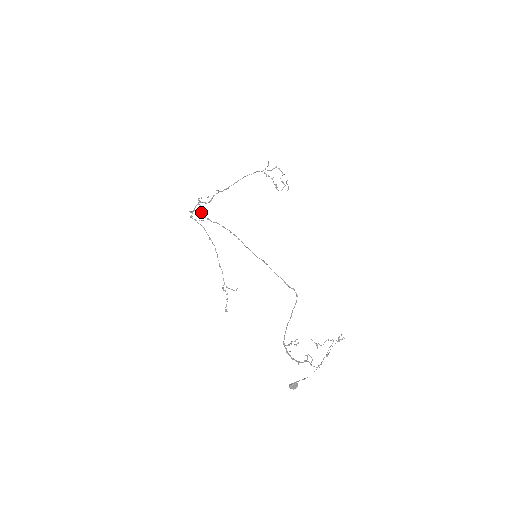
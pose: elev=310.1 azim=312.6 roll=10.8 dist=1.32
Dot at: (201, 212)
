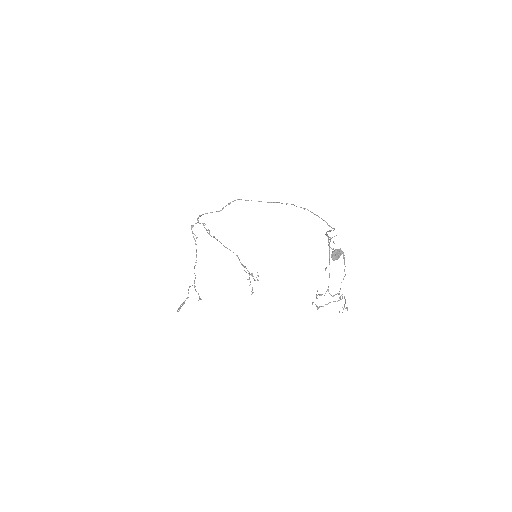
Dot at: (222, 209)
